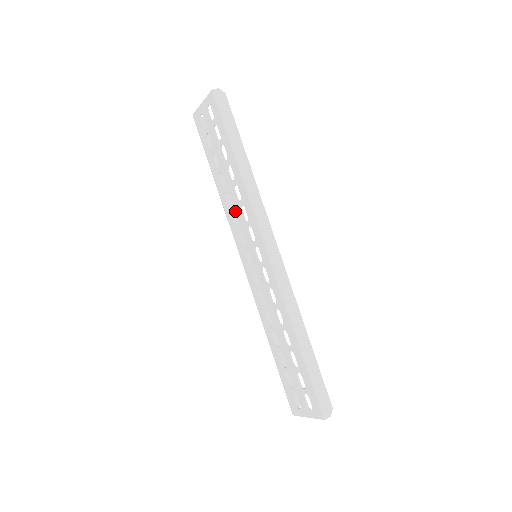
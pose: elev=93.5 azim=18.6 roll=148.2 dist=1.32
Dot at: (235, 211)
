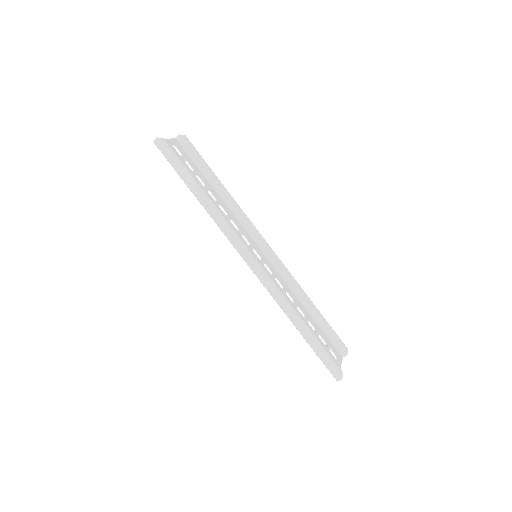
Dot at: (229, 222)
